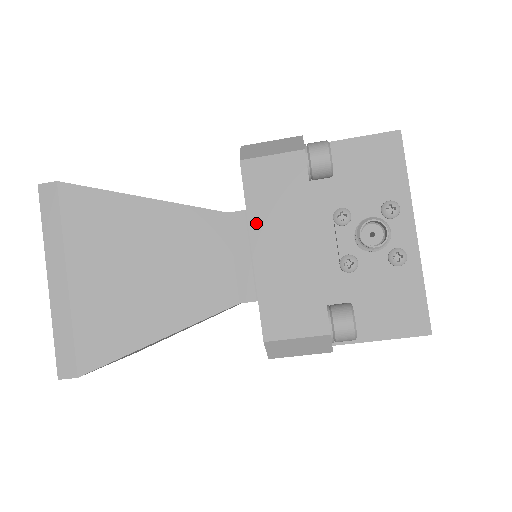
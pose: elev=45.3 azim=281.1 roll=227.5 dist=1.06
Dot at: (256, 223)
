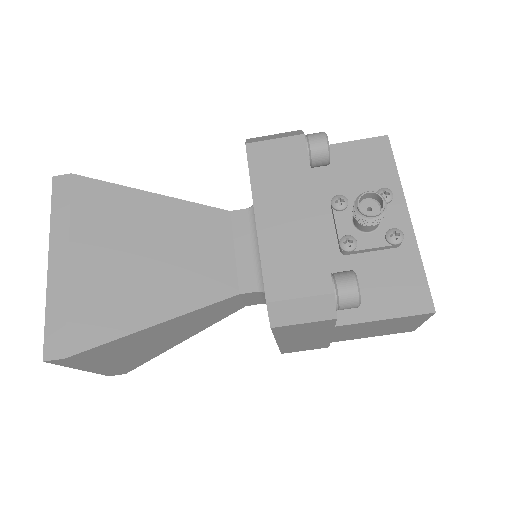
Dot at: (260, 194)
